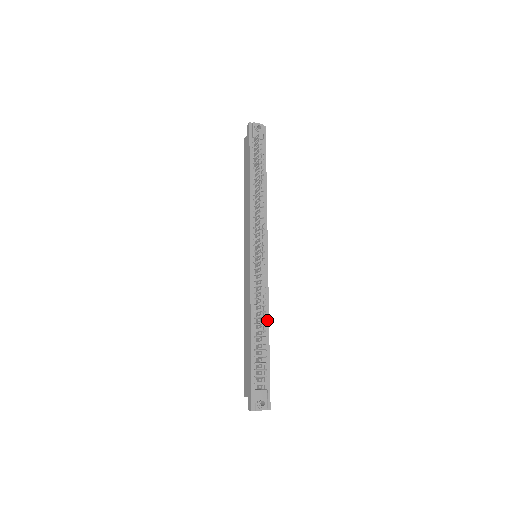
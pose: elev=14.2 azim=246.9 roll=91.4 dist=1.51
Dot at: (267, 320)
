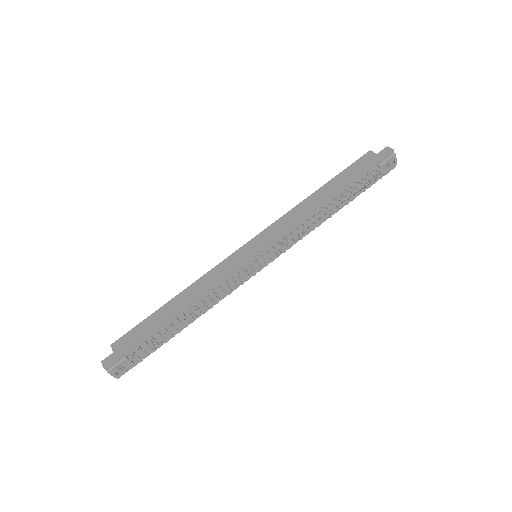
Dot at: (200, 314)
